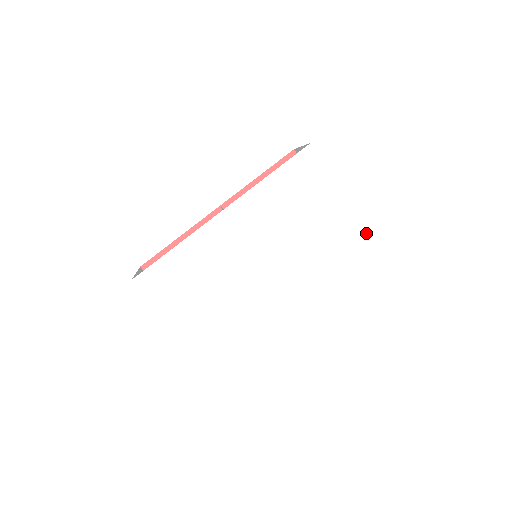
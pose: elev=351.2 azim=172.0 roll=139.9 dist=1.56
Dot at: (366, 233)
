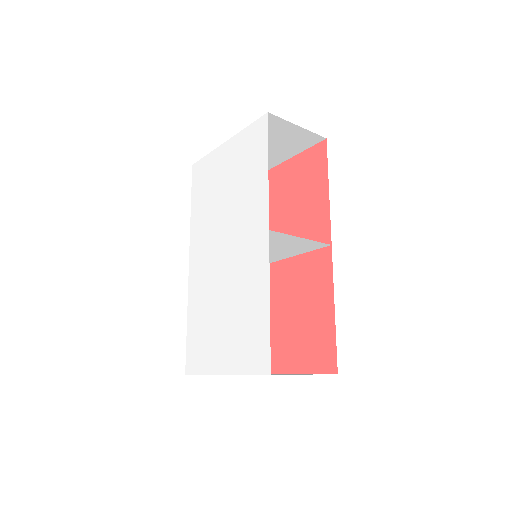
Dot at: (253, 129)
